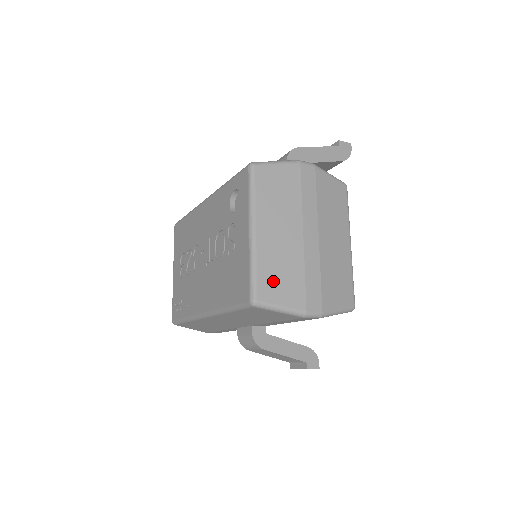
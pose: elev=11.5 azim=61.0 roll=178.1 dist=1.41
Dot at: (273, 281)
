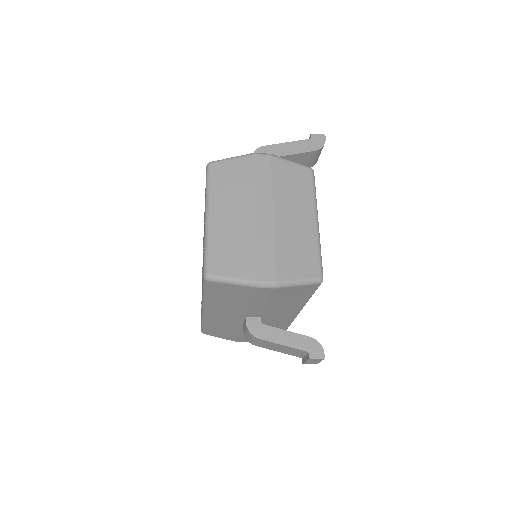
Dot at: (224, 256)
